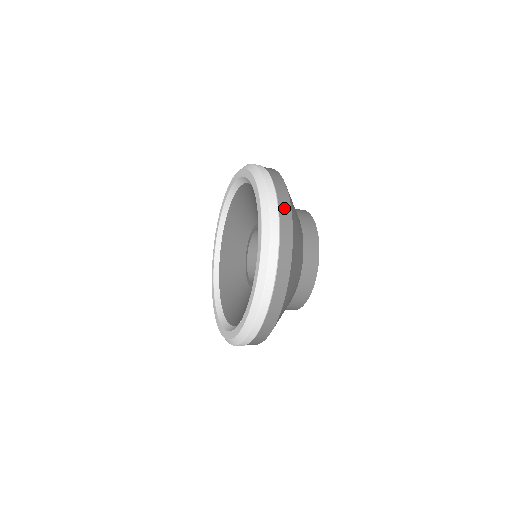
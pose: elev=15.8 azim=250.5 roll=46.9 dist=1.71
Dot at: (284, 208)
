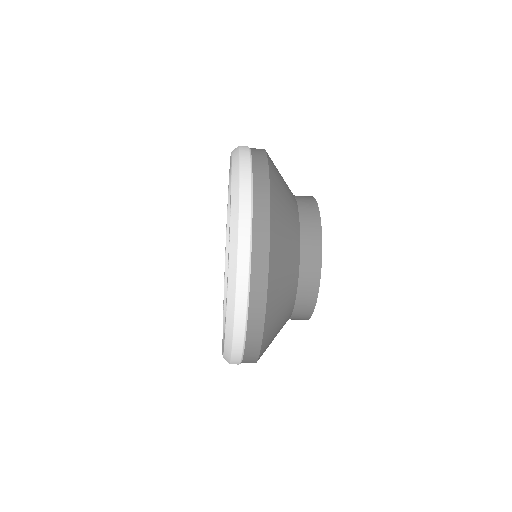
Dot at: occluded
